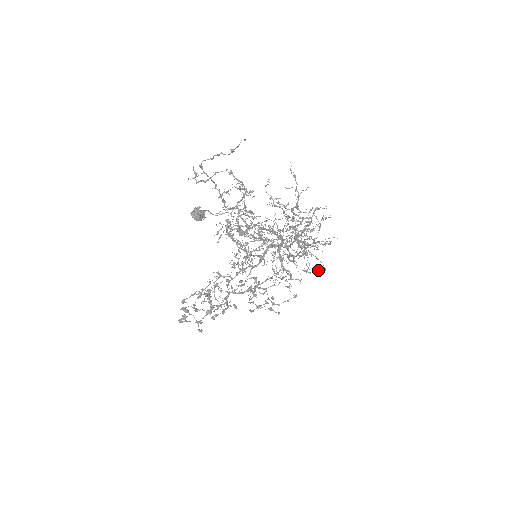
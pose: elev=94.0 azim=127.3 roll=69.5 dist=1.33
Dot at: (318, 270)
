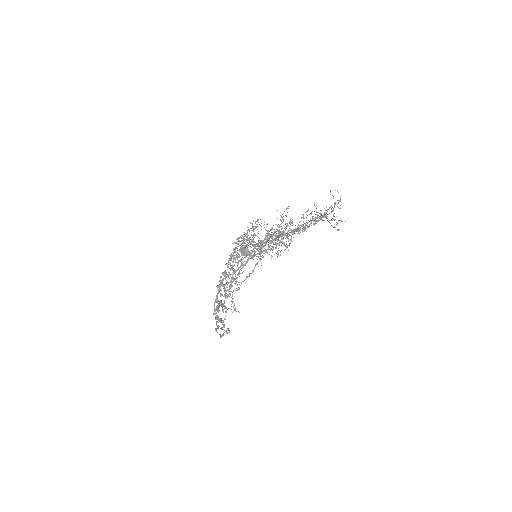
Dot at: occluded
